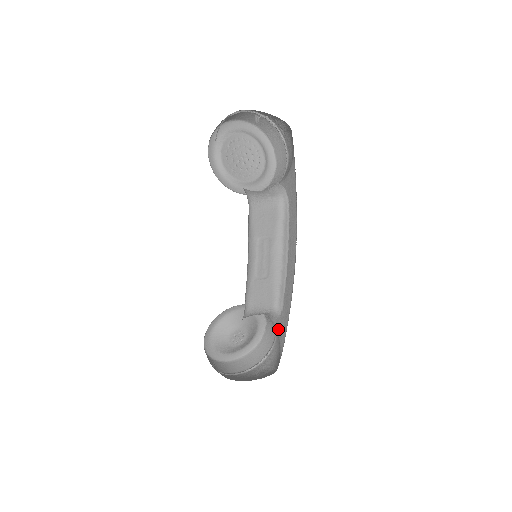
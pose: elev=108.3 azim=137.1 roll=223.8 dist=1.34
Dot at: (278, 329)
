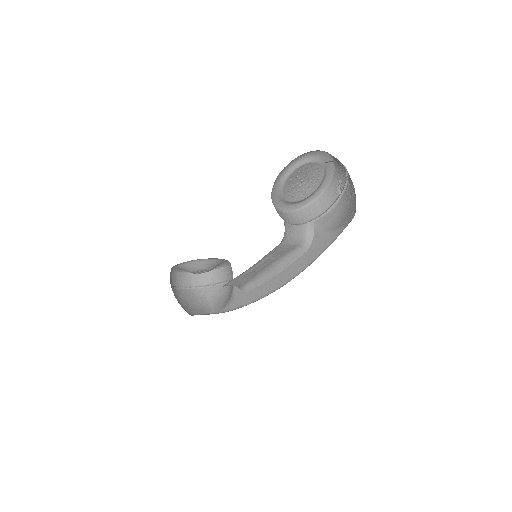
Dot at: (234, 295)
